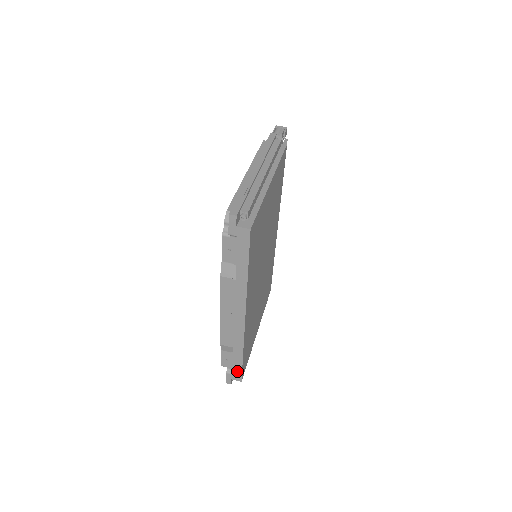
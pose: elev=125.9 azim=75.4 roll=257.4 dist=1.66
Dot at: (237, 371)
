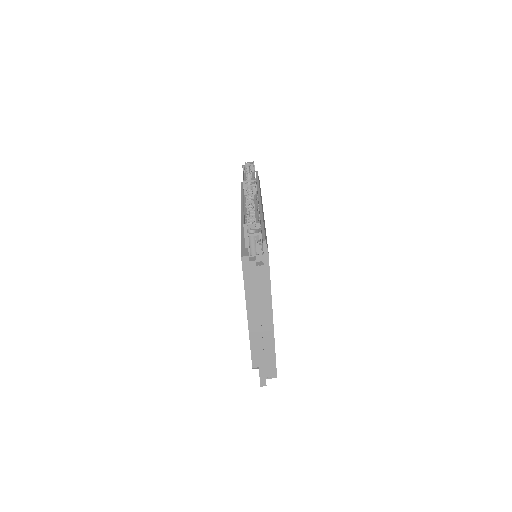
Dot at: occluded
